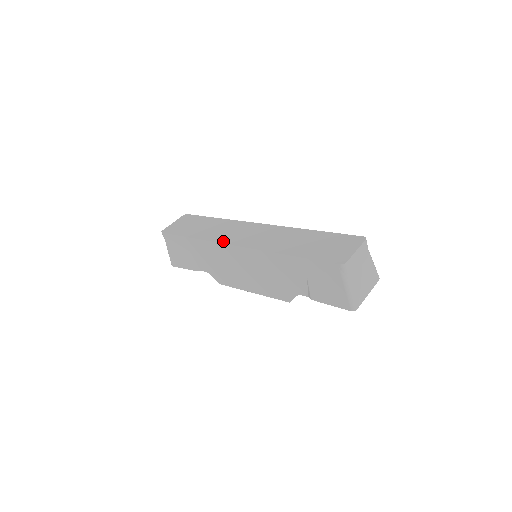
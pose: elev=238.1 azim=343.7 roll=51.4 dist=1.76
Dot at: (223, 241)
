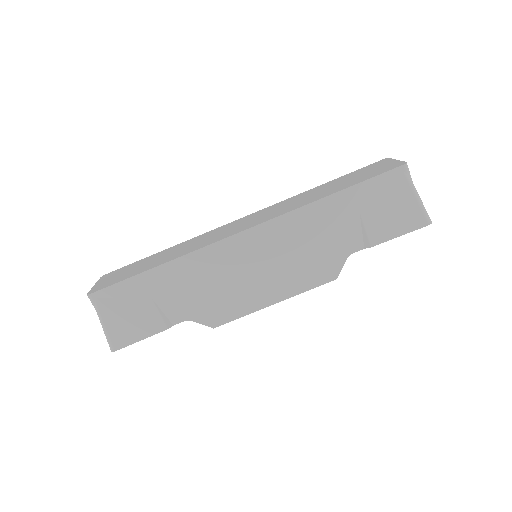
Dot at: (216, 240)
